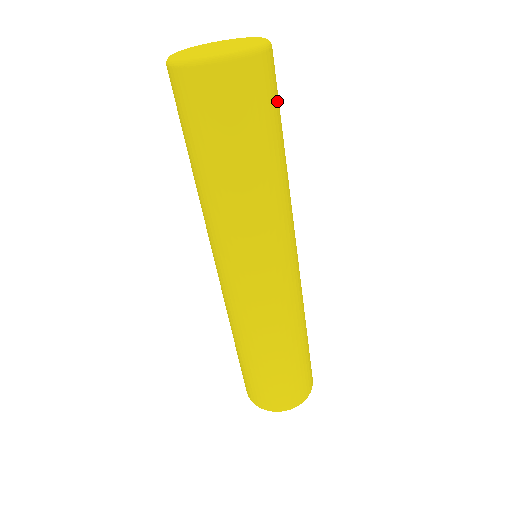
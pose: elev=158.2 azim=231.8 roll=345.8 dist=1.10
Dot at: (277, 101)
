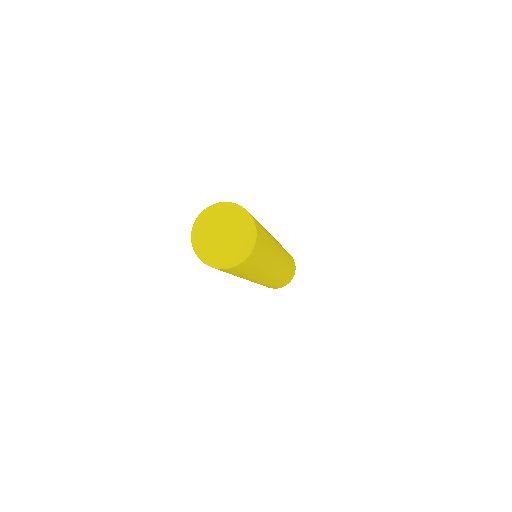
Dot at: (253, 263)
